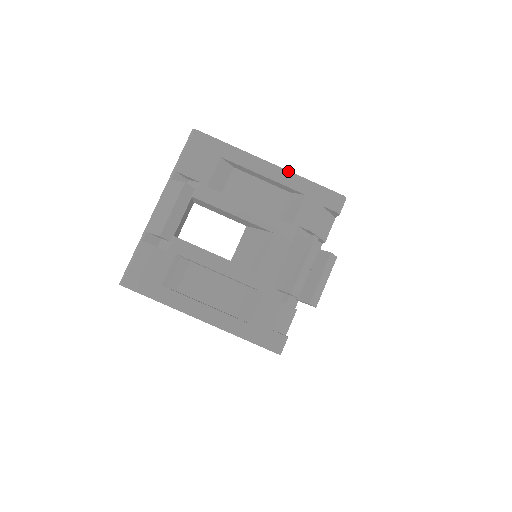
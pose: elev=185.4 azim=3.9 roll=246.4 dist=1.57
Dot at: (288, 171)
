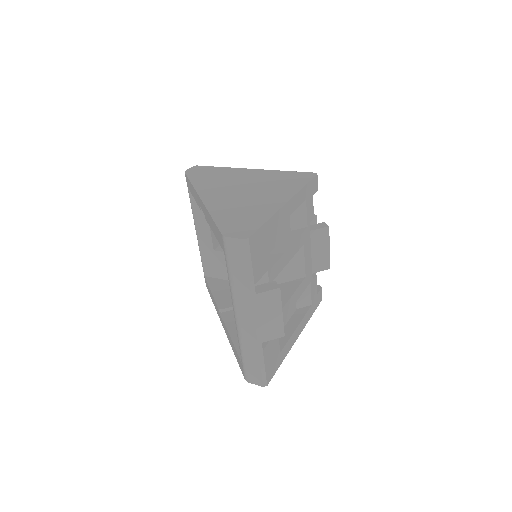
Dot at: (296, 195)
